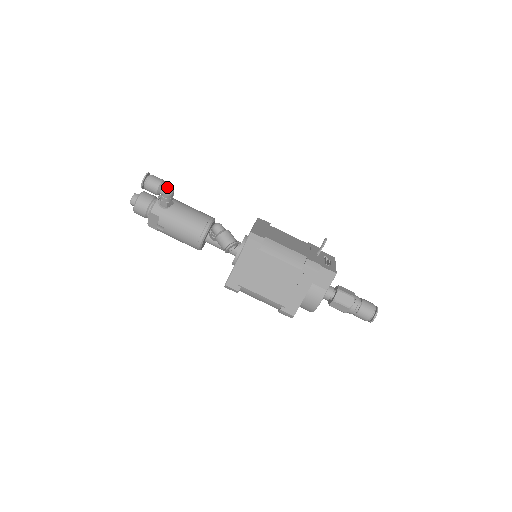
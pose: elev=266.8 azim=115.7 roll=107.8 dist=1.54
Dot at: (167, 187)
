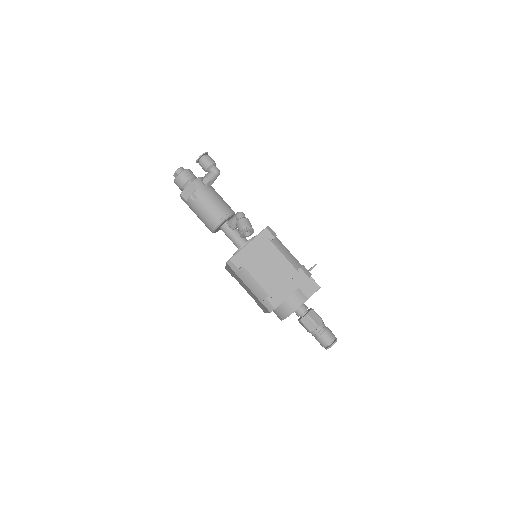
Dot at: (217, 168)
